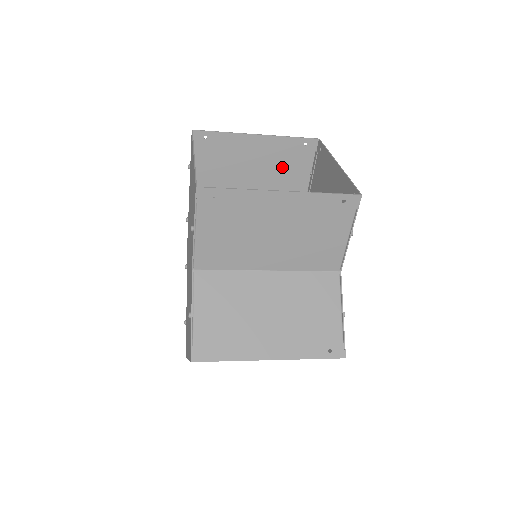
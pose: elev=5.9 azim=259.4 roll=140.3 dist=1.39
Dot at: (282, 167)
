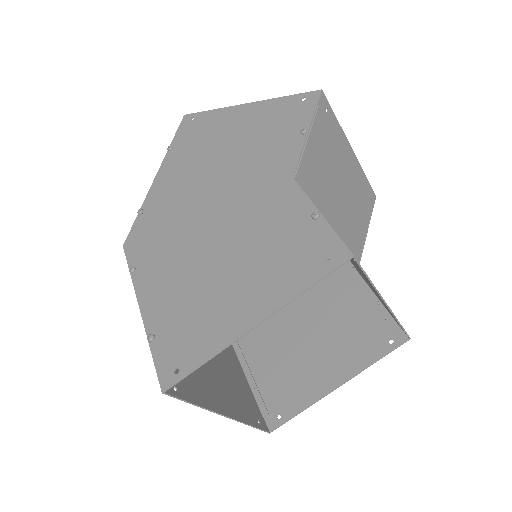
Dot at: occluded
